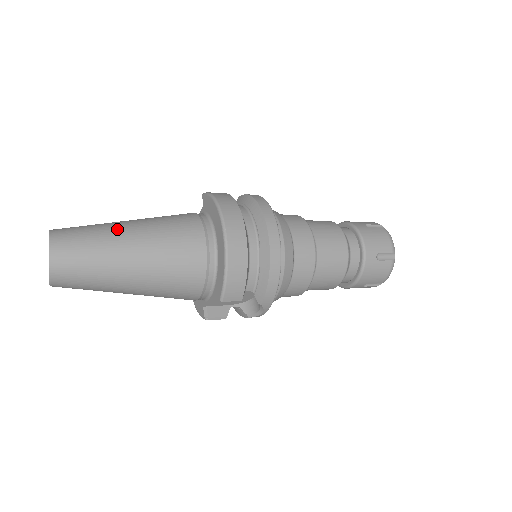
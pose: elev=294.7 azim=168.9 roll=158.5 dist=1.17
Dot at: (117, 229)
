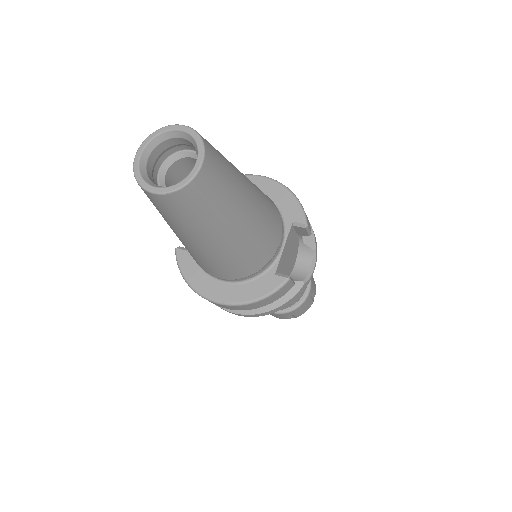
Dot at: occluded
